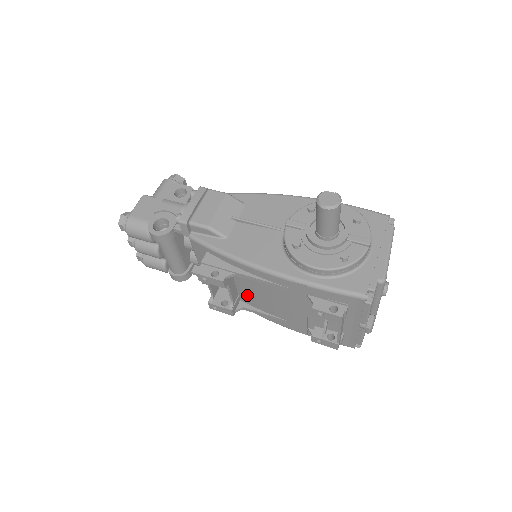
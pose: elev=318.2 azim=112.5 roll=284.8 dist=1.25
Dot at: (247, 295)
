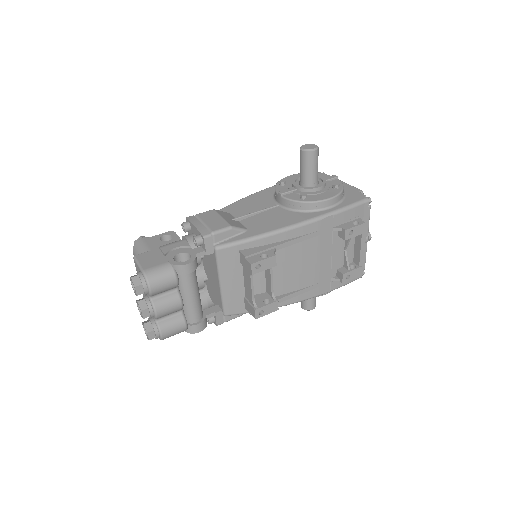
Dot at: (279, 281)
